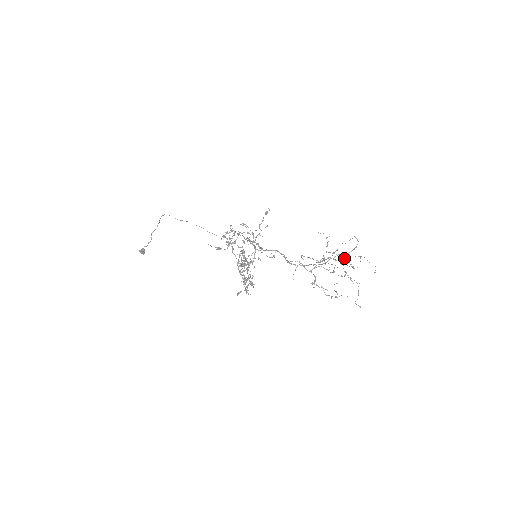
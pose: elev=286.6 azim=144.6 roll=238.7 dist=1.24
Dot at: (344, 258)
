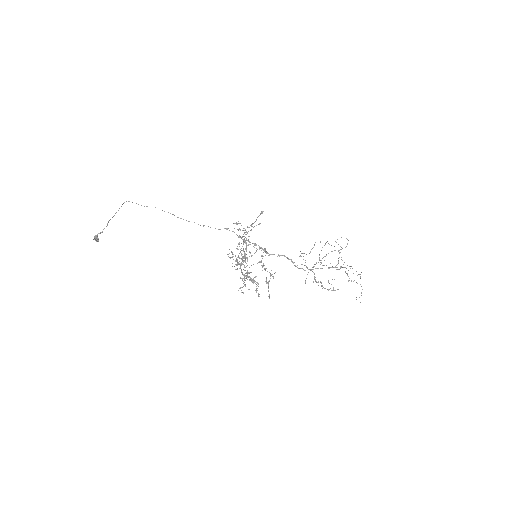
Dot at: (351, 266)
